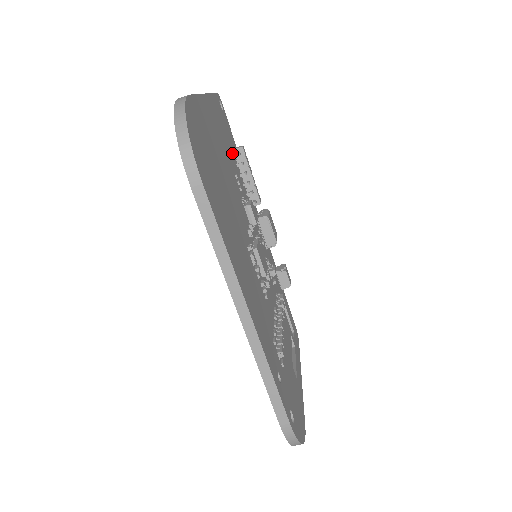
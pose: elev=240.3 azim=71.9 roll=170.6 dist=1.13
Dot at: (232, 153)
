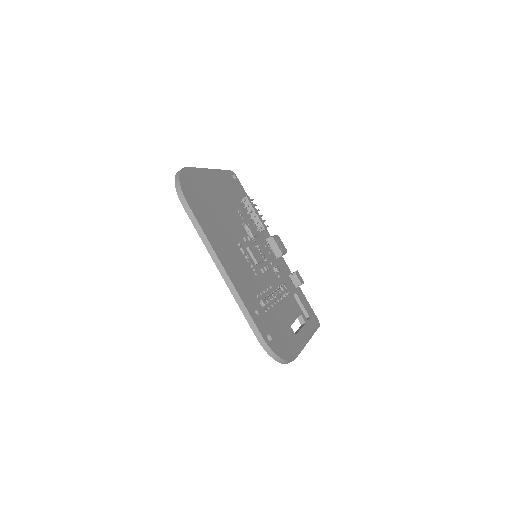
Dot at: (240, 201)
